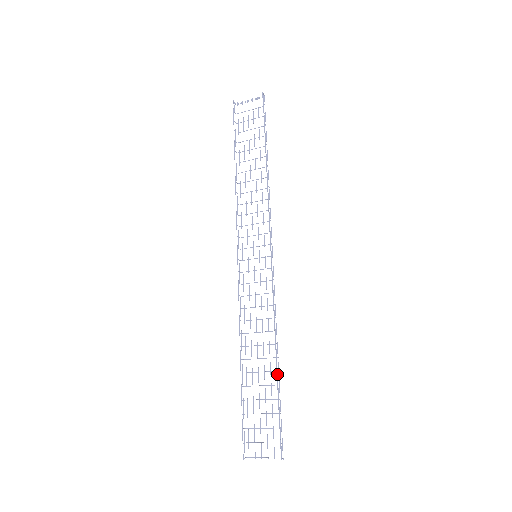
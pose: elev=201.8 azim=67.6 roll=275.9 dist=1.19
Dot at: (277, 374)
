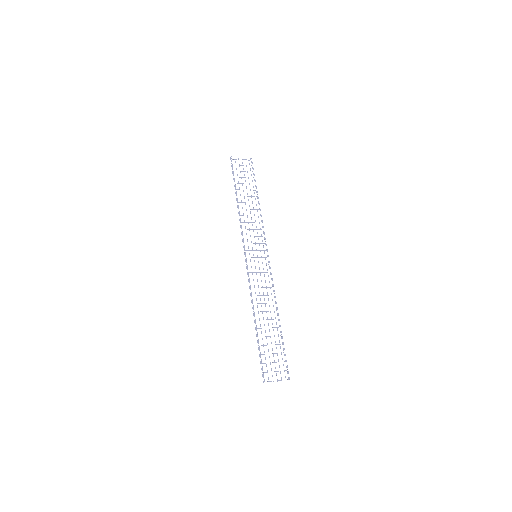
Dot at: occluded
